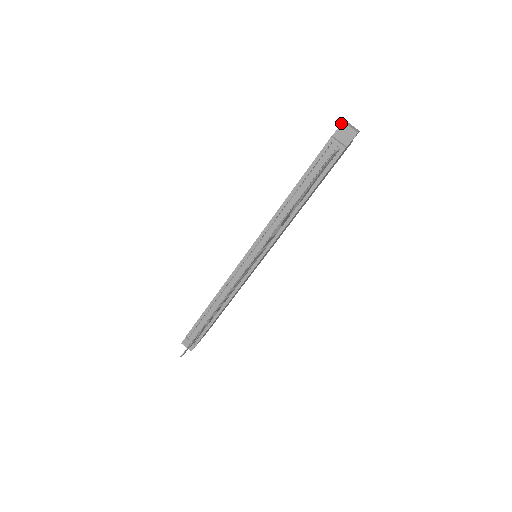
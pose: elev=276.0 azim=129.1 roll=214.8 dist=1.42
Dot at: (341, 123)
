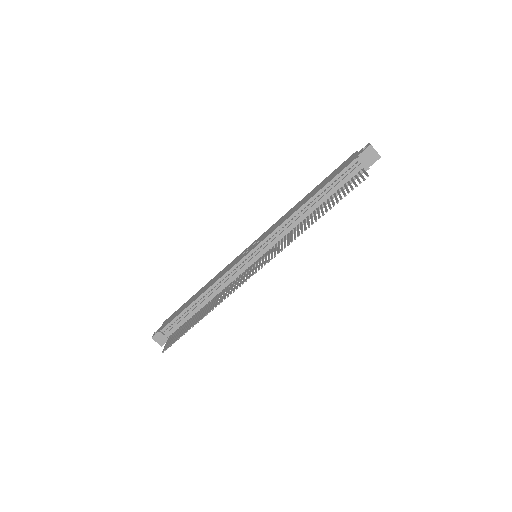
Dot at: (369, 146)
